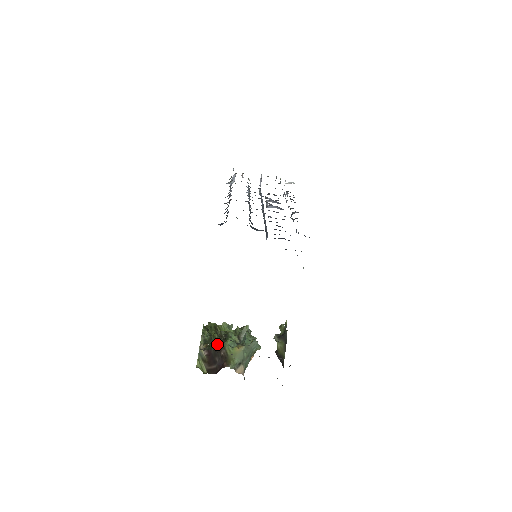
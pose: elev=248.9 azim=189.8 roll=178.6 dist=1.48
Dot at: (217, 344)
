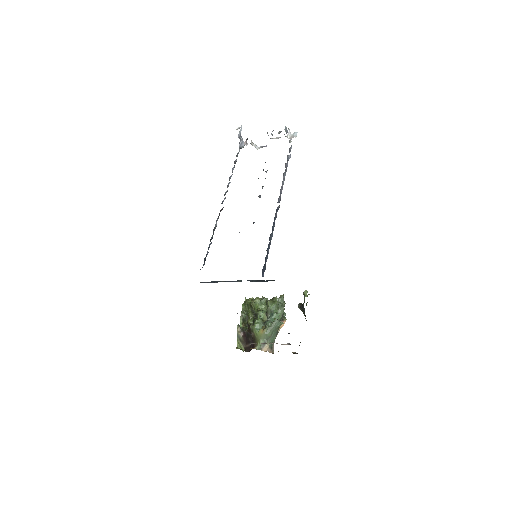
Dot at: (249, 326)
